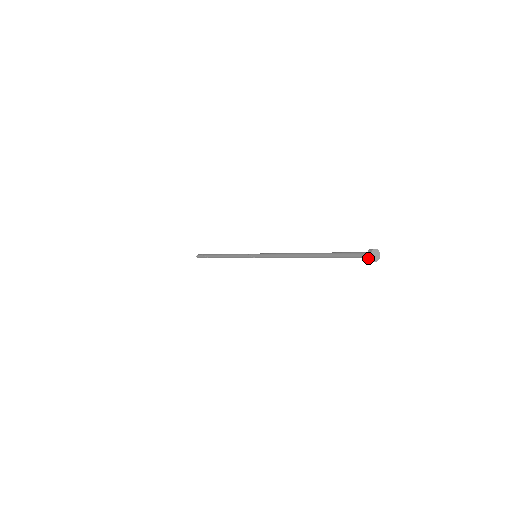
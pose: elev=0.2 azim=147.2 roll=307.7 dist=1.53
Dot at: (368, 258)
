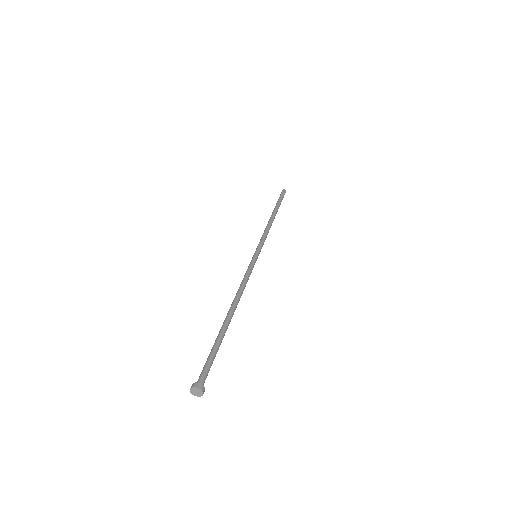
Dot at: (193, 390)
